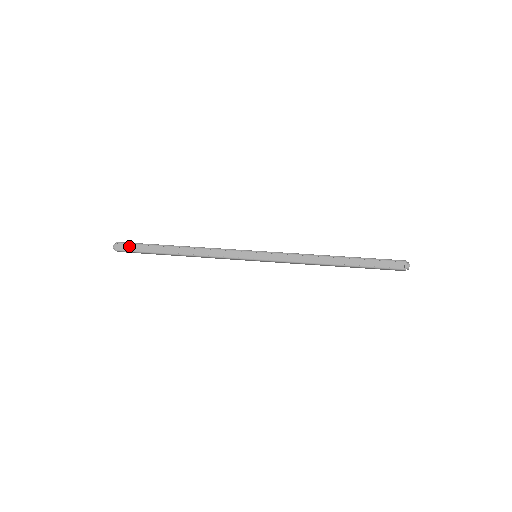
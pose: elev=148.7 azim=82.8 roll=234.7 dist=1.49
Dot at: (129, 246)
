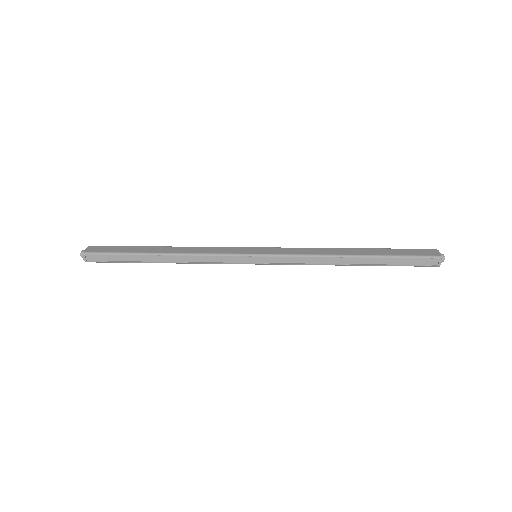
Dot at: (100, 256)
